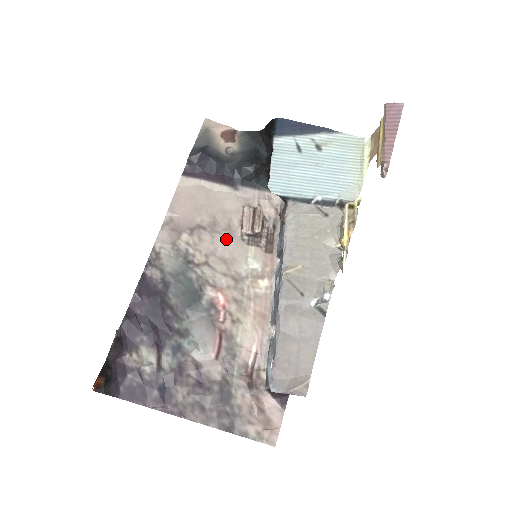
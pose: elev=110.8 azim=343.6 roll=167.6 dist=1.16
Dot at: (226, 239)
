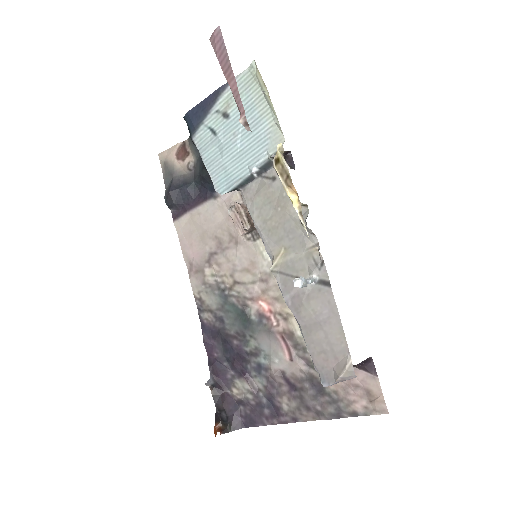
Dot at: (236, 250)
